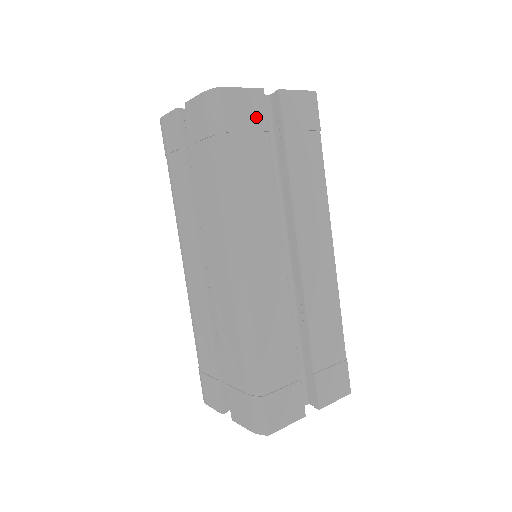
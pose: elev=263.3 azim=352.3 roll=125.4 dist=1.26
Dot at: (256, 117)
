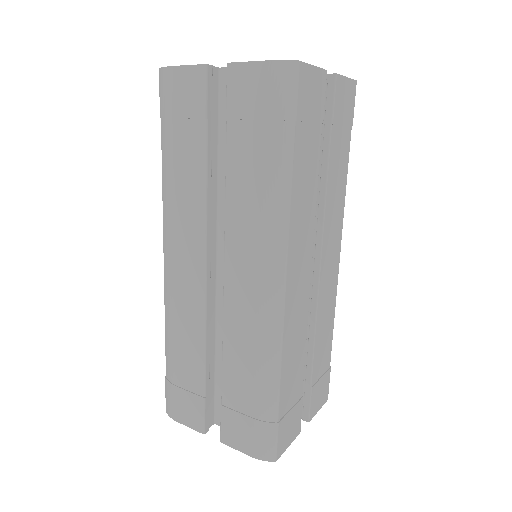
Dot at: (318, 105)
